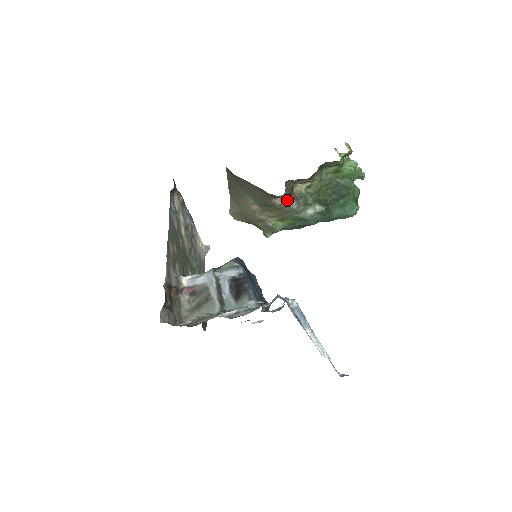
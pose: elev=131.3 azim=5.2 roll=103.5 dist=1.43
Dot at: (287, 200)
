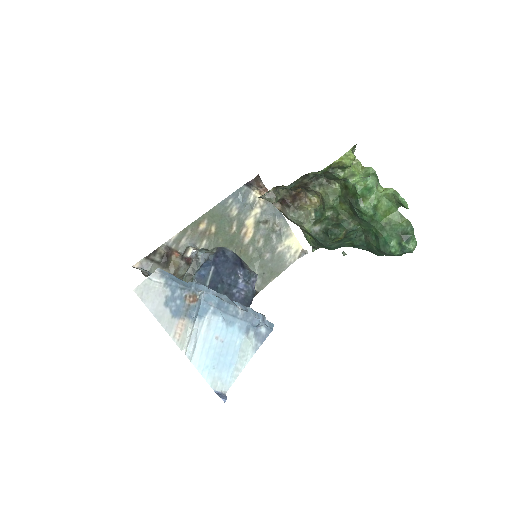
Dot at: (284, 207)
